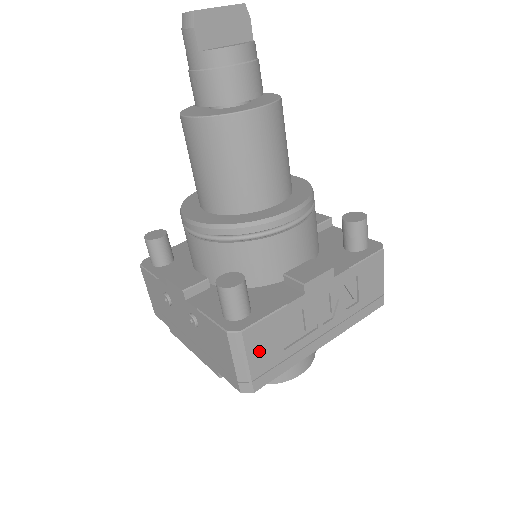
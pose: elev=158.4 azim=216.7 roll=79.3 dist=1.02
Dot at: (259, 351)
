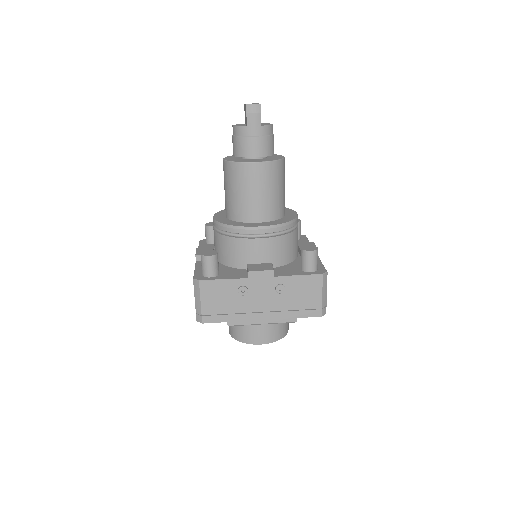
Dot at: occluded
